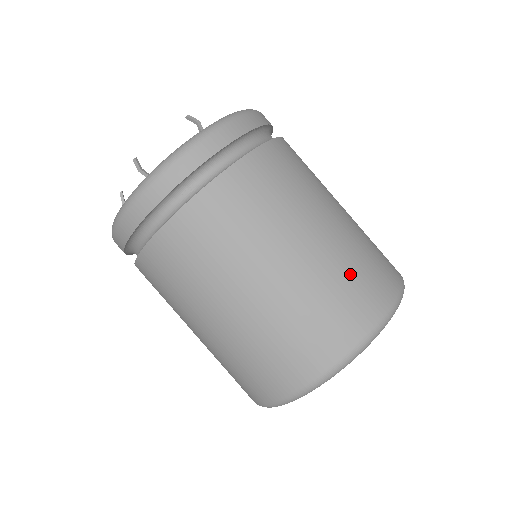
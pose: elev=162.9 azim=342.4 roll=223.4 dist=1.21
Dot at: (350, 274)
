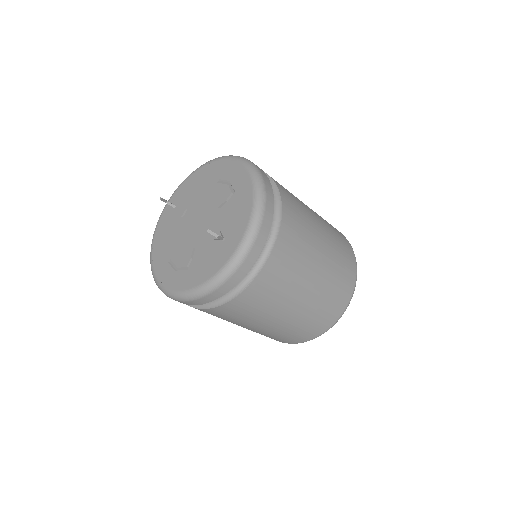
Dot at: (337, 238)
